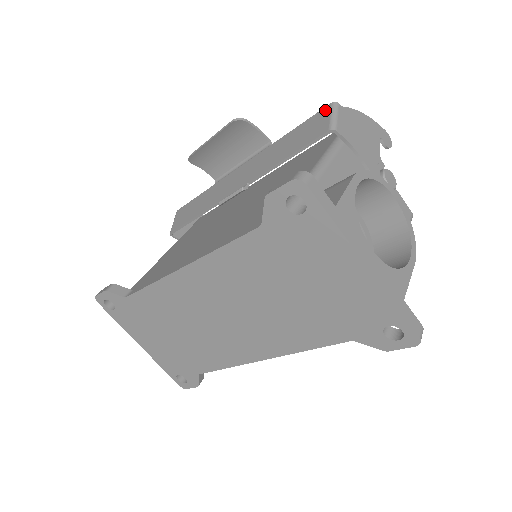
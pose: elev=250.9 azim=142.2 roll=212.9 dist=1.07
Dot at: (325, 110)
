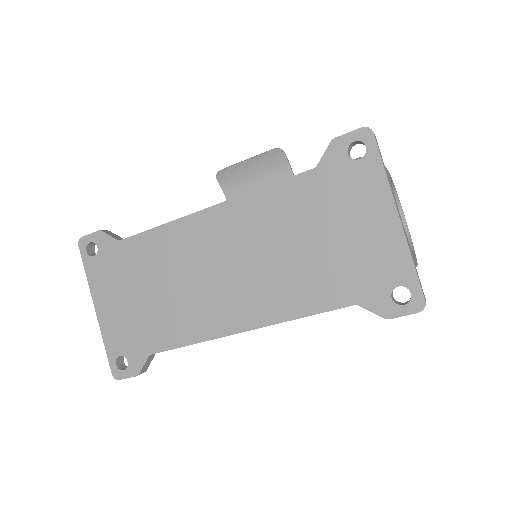
Dot at: occluded
